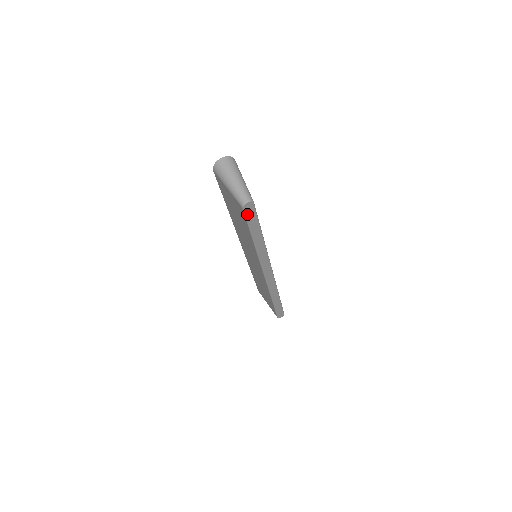
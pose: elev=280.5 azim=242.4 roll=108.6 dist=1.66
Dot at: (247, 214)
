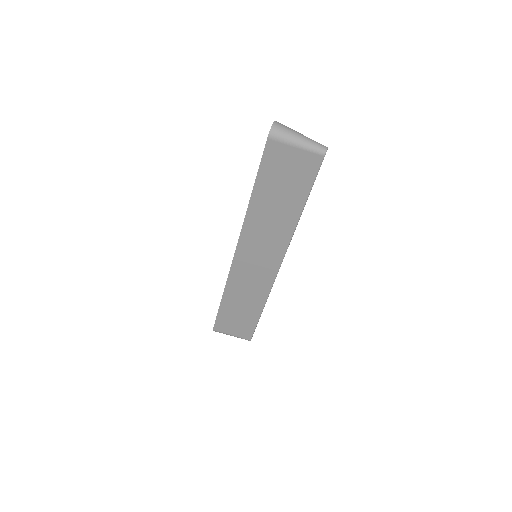
Dot at: (320, 166)
